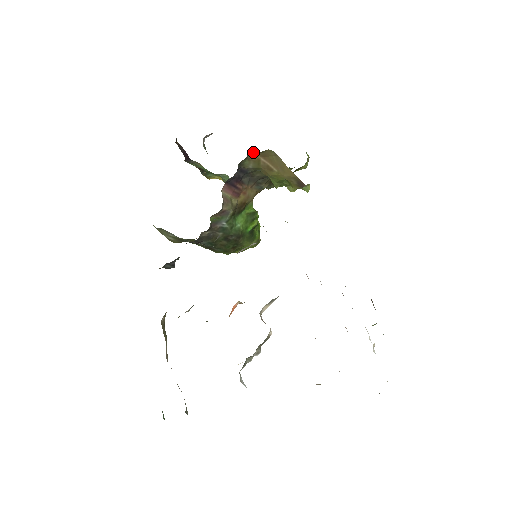
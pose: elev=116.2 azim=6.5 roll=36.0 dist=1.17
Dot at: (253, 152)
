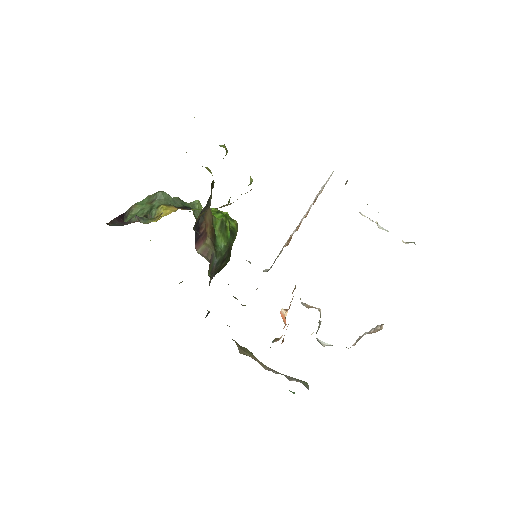
Dot at: (198, 216)
